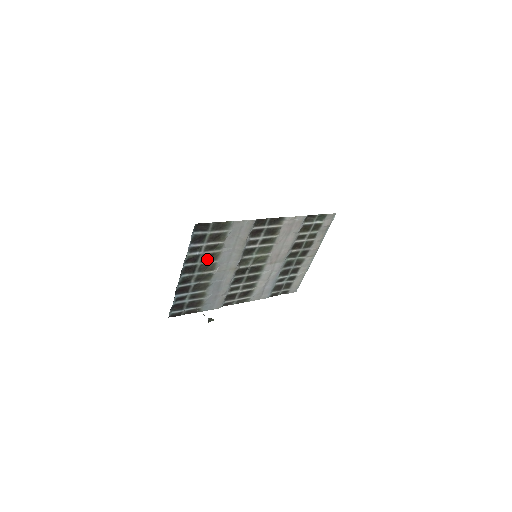
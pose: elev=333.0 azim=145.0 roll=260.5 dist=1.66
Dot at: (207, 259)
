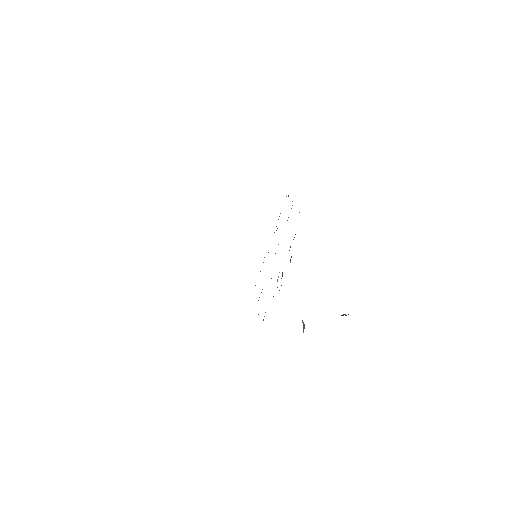
Dot at: occluded
